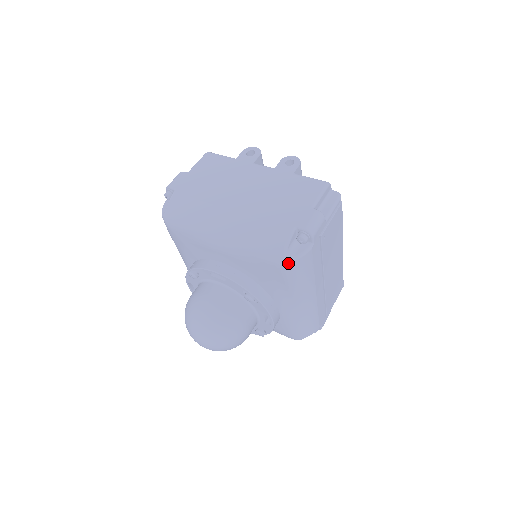
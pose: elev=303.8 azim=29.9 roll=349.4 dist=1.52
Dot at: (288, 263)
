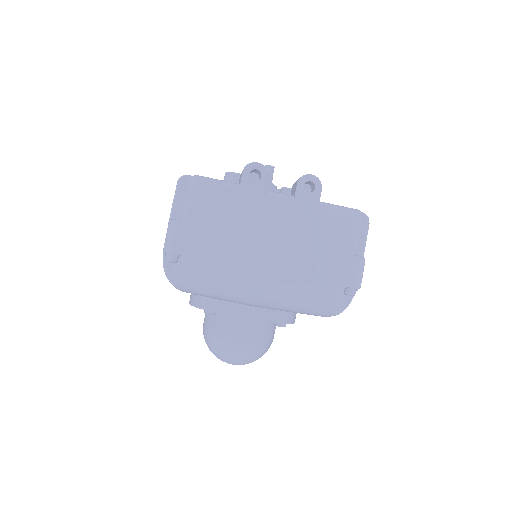
Dot at: occluded
